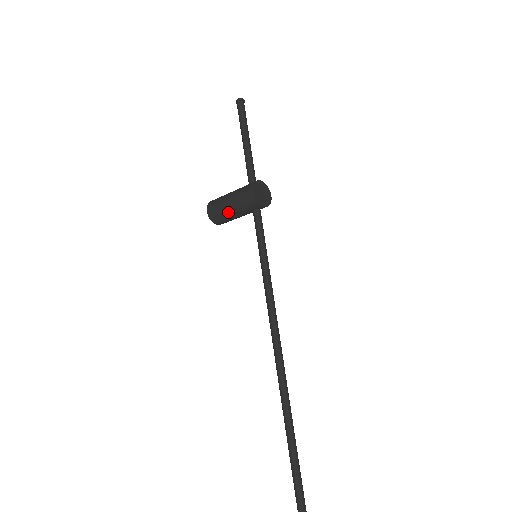
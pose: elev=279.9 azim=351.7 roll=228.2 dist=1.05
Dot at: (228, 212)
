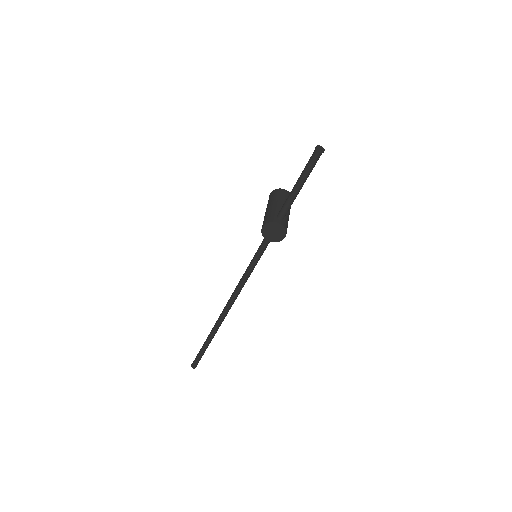
Dot at: occluded
